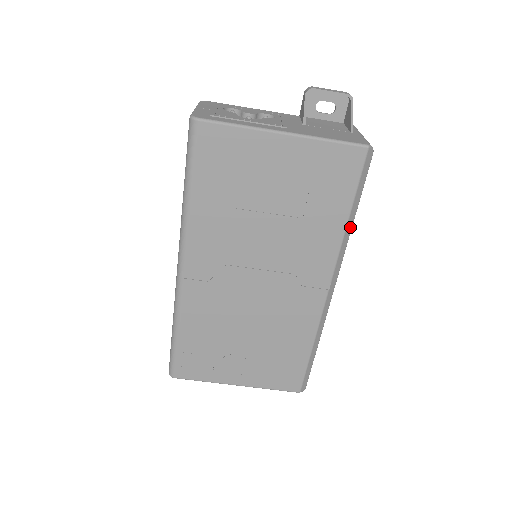
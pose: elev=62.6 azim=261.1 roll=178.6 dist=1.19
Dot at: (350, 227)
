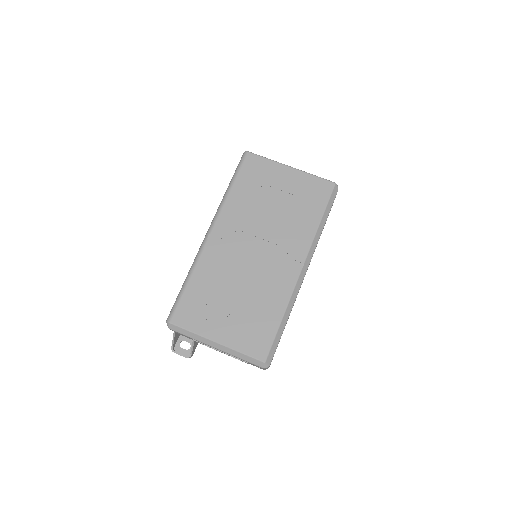
Dot at: (321, 230)
